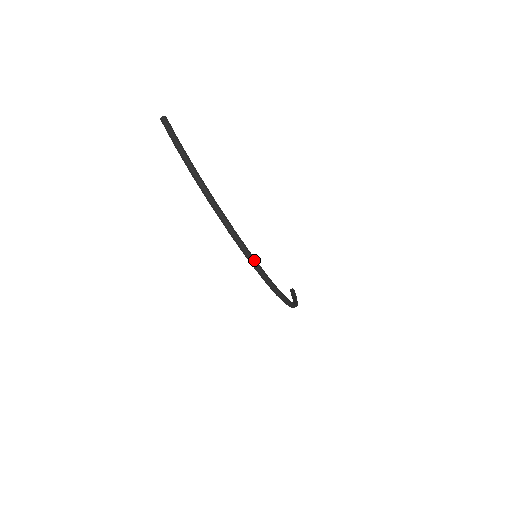
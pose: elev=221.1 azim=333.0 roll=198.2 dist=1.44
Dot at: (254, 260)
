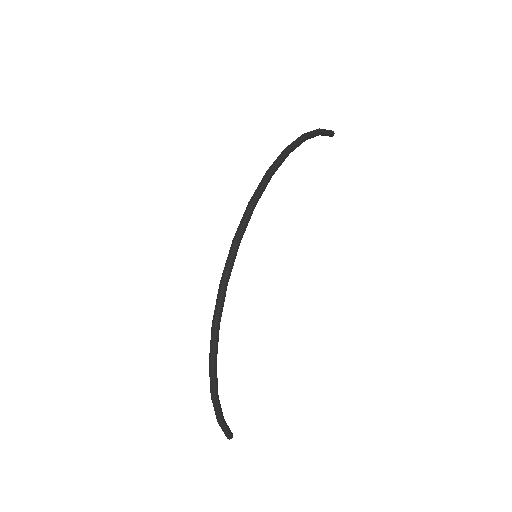
Dot at: (252, 207)
